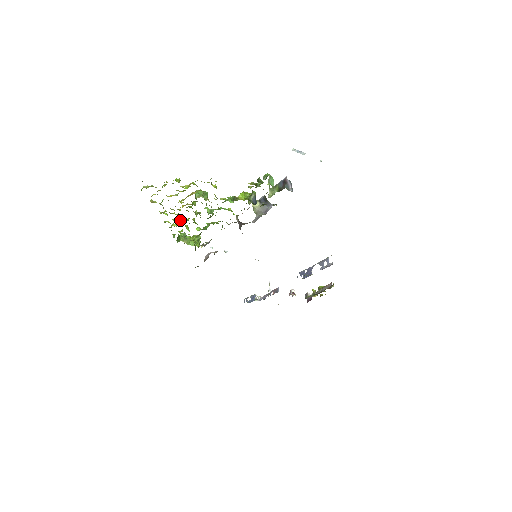
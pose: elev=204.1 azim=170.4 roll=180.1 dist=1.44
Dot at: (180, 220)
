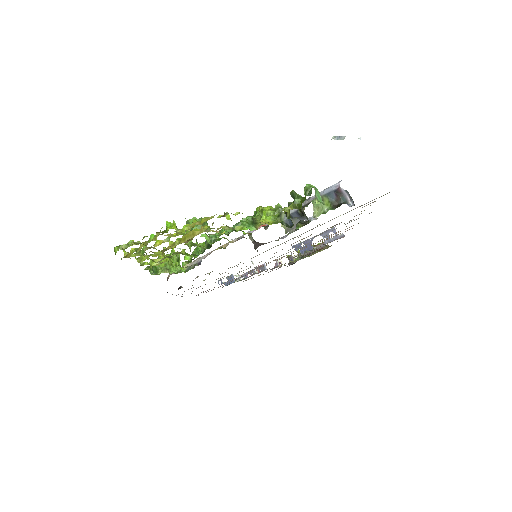
Dot at: occluded
